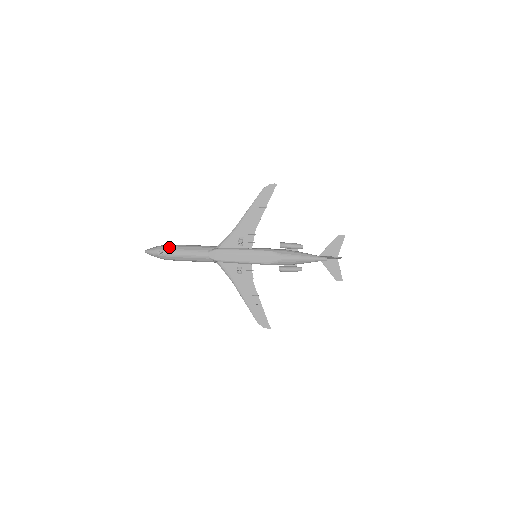
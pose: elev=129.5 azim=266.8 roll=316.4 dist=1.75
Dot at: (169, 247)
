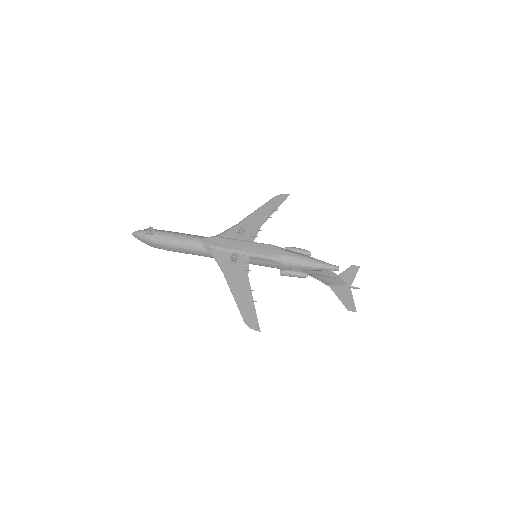
Dot at: (161, 230)
